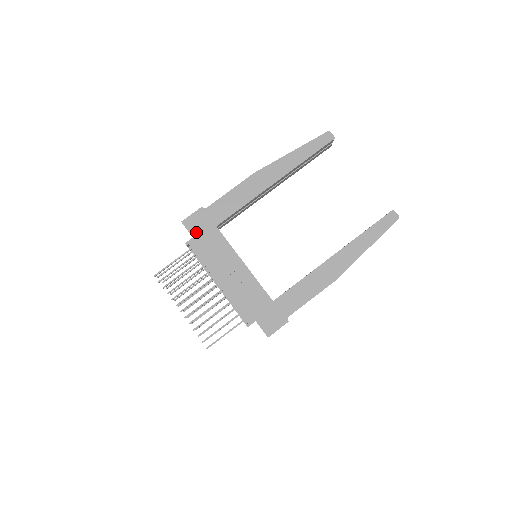
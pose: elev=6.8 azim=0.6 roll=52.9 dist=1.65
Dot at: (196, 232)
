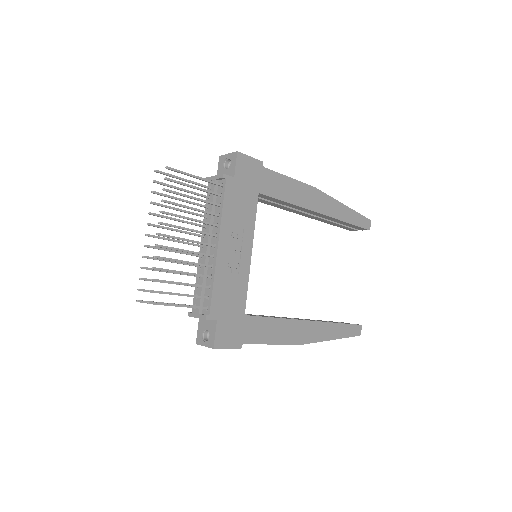
Dot at: (241, 176)
